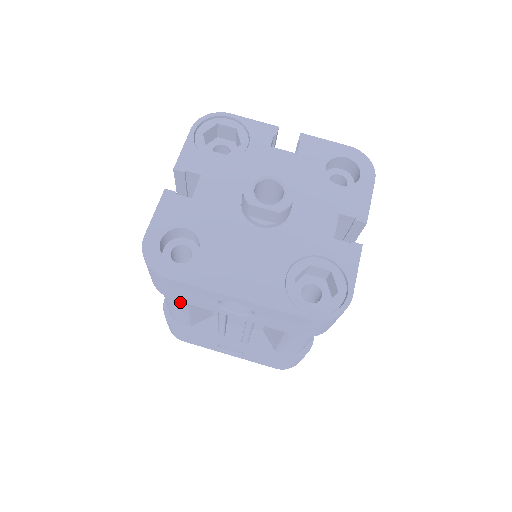
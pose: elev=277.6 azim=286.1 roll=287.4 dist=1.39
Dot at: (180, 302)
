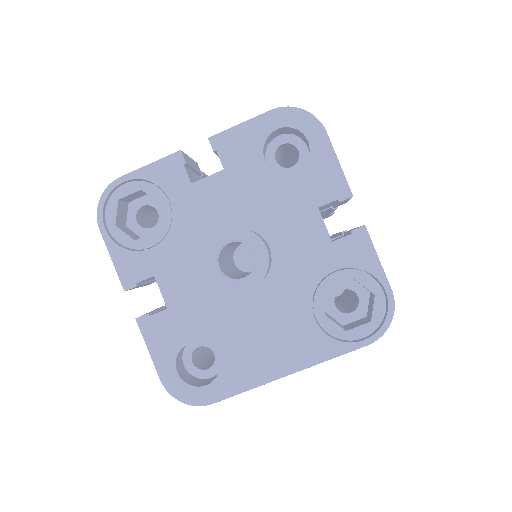
Dot at: occluded
